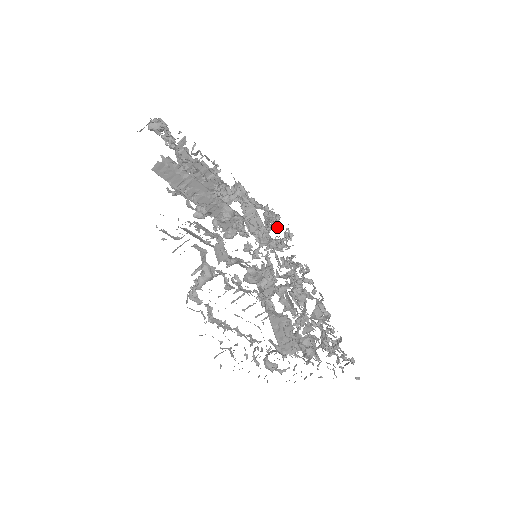
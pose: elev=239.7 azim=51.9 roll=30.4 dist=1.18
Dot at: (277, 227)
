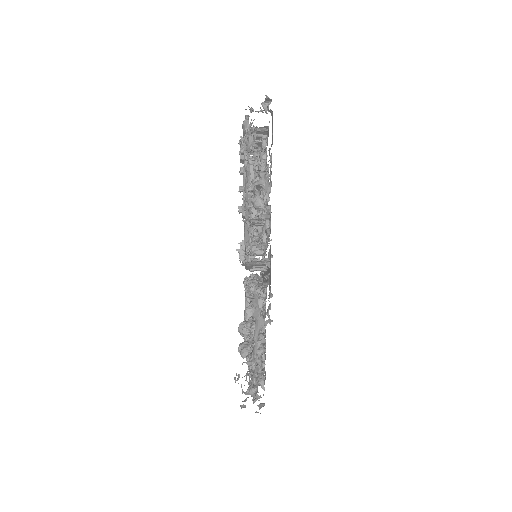
Dot at: occluded
